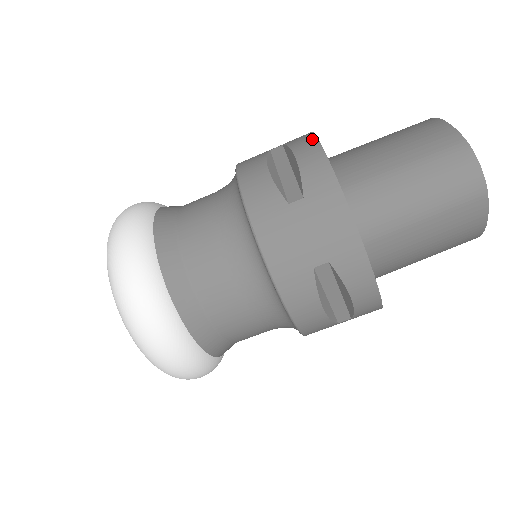
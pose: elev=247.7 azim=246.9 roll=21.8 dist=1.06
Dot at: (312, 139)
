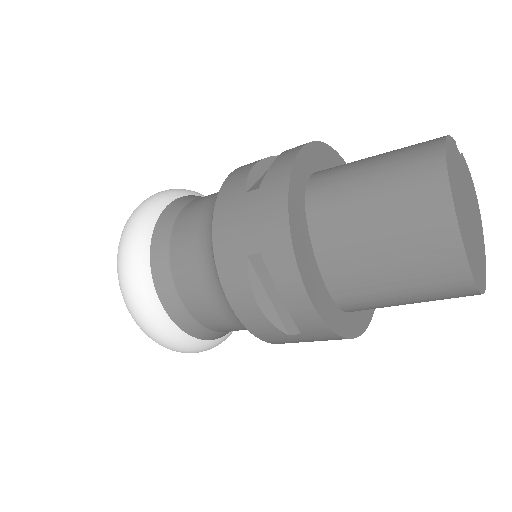
Dot at: (296, 280)
